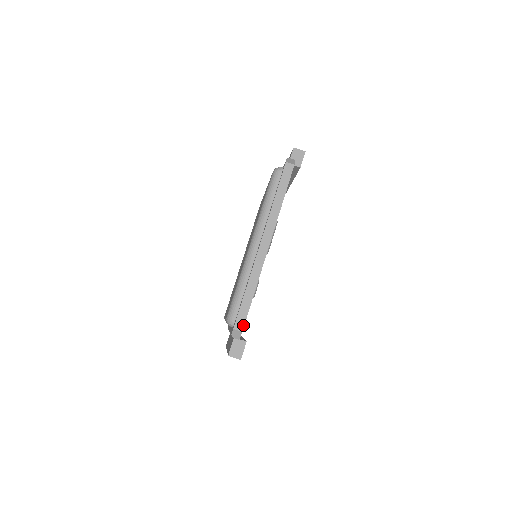
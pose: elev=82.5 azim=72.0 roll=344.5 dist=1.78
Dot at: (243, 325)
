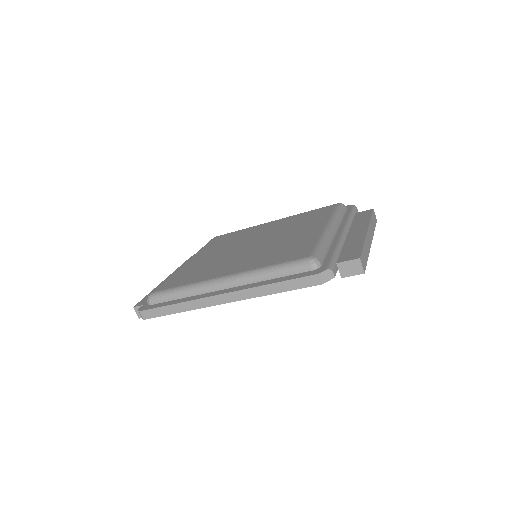
Dot at: (148, 318)
